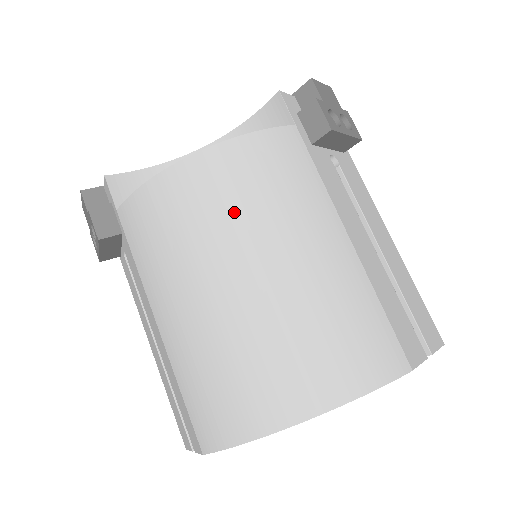
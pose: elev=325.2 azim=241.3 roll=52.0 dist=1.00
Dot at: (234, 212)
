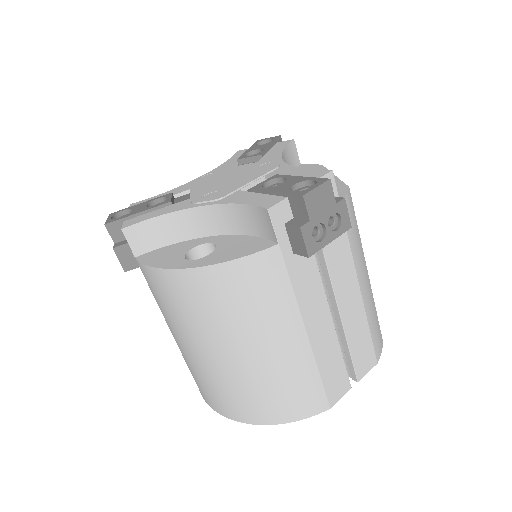
Dot at: (218, 316)
